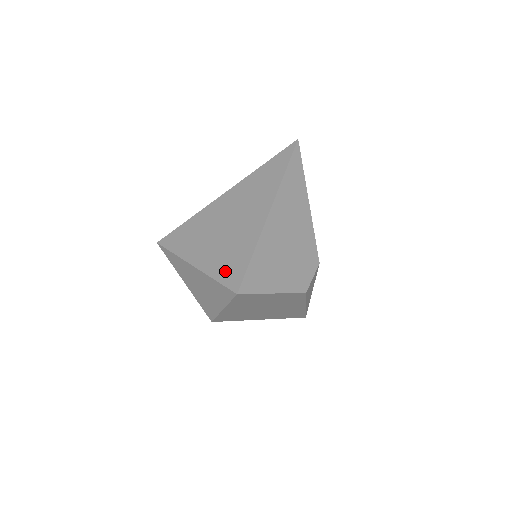
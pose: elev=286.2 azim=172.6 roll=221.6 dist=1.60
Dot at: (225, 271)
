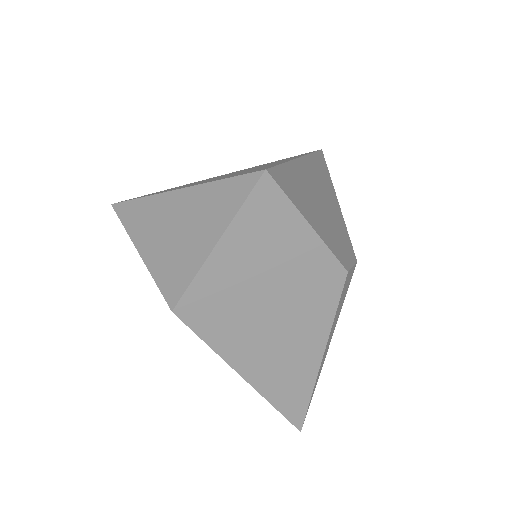
Dot at: (238, 174)
